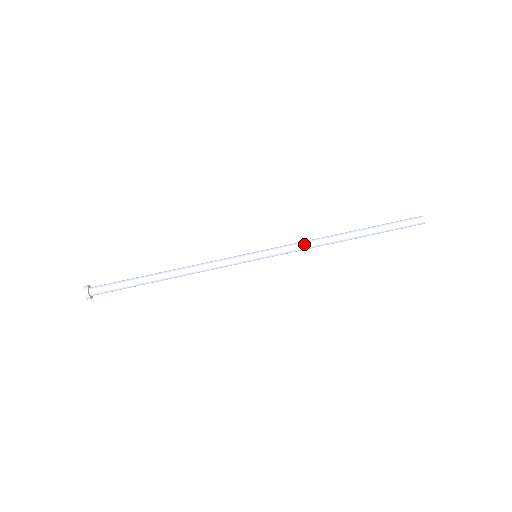
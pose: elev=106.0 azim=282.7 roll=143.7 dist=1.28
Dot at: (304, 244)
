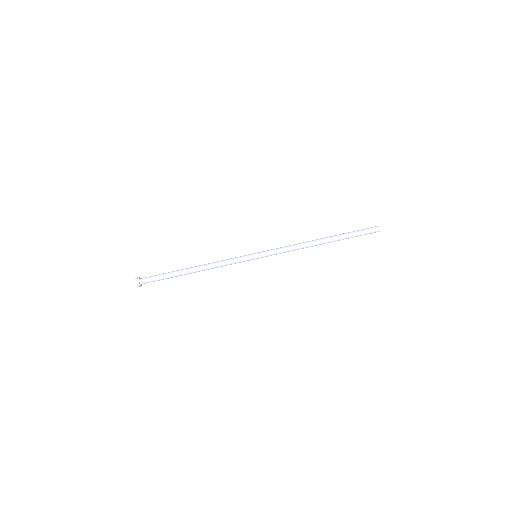
Dot at: (291, 250)
